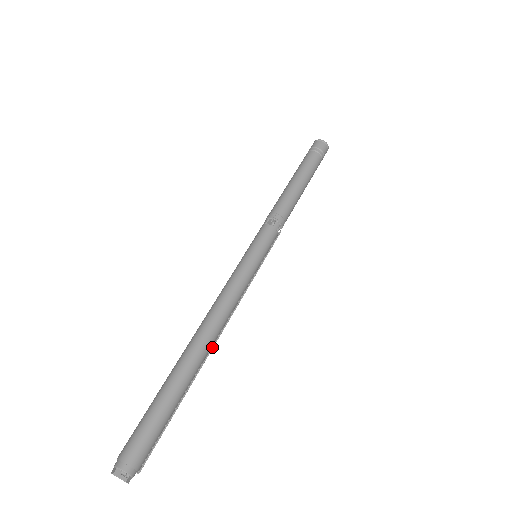
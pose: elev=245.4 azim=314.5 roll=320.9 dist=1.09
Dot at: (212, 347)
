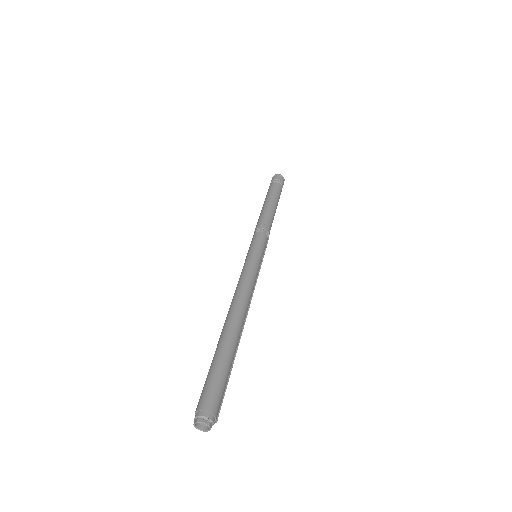
Dot at: (244, 322)
